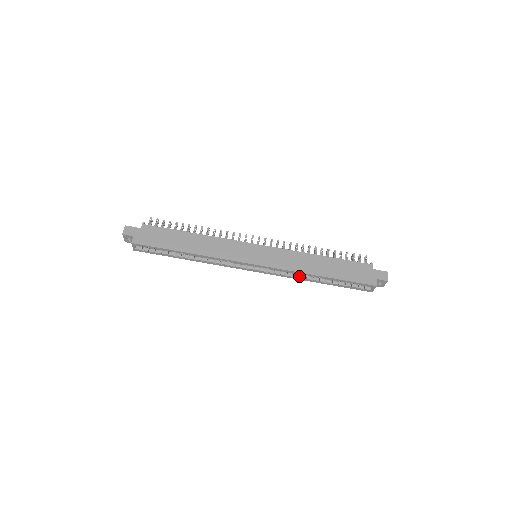
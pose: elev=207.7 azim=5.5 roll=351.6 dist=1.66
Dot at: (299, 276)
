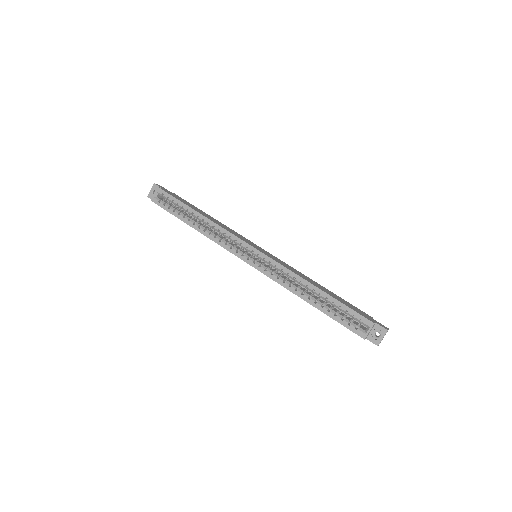
Dot at: (290, 287)
